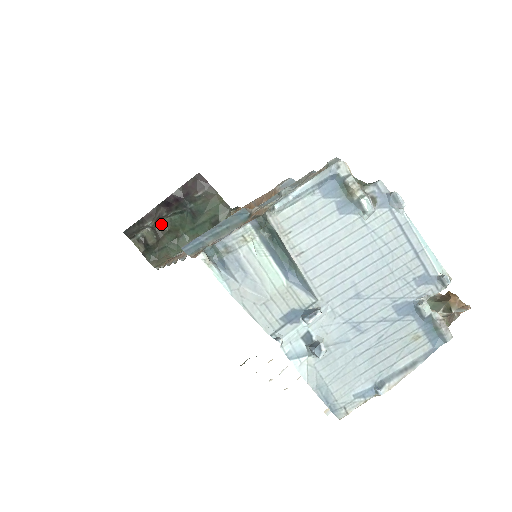
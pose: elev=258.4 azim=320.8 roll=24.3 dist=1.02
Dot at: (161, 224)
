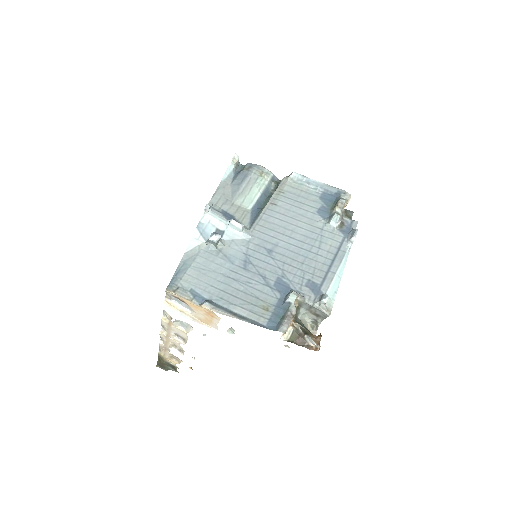
Dot at: occluded
